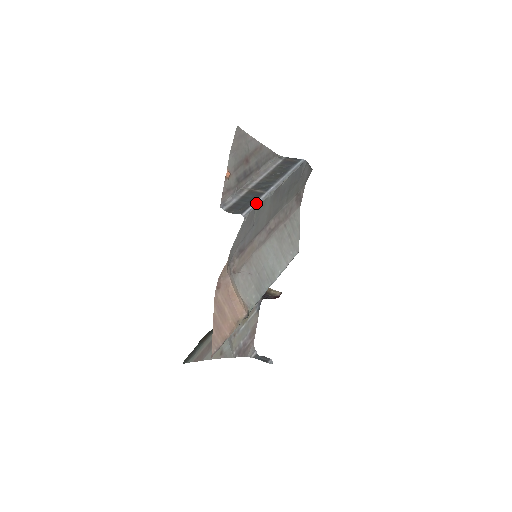
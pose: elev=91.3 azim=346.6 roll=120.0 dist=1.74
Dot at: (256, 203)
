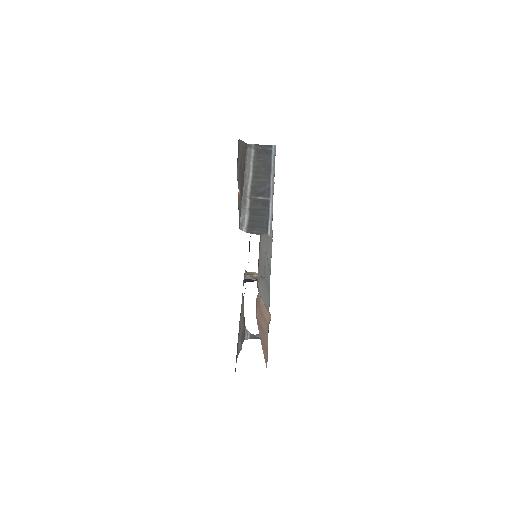
Dot at: (270, 215)
